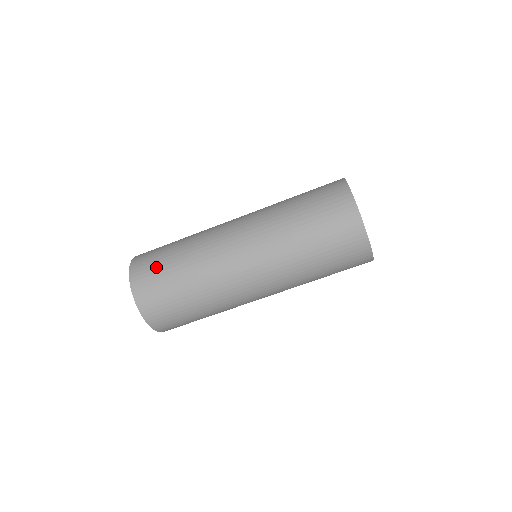
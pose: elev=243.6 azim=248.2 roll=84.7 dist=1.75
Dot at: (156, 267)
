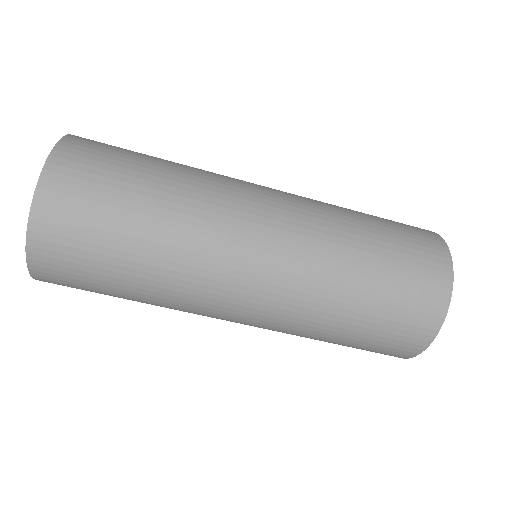
Dot at: (105, 181)
